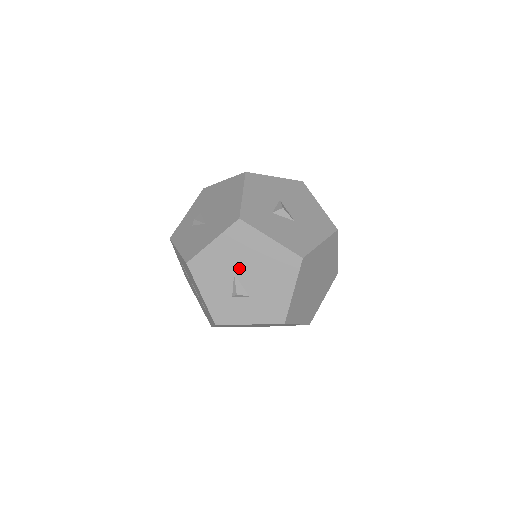
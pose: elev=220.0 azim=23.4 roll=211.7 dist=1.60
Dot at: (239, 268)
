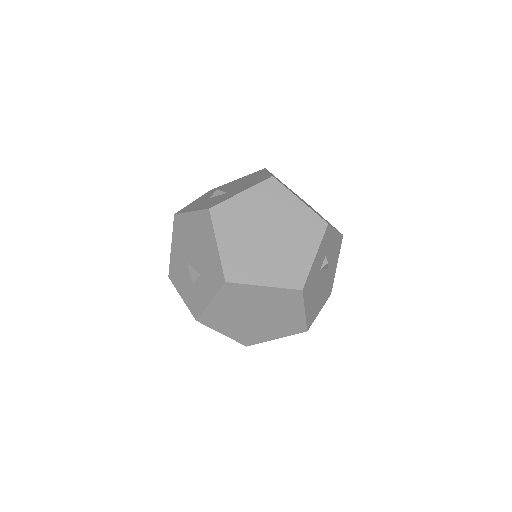
Dot at: (187, 254)
